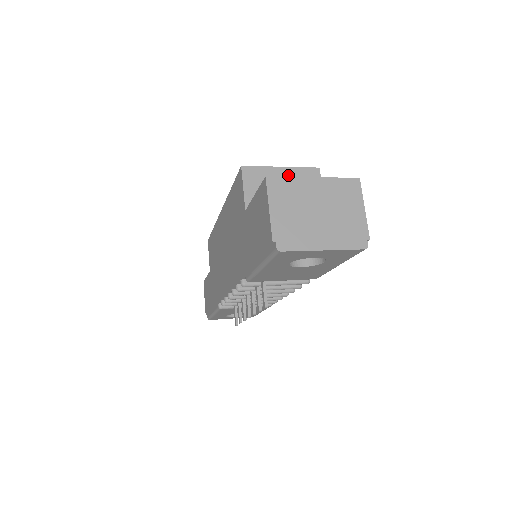
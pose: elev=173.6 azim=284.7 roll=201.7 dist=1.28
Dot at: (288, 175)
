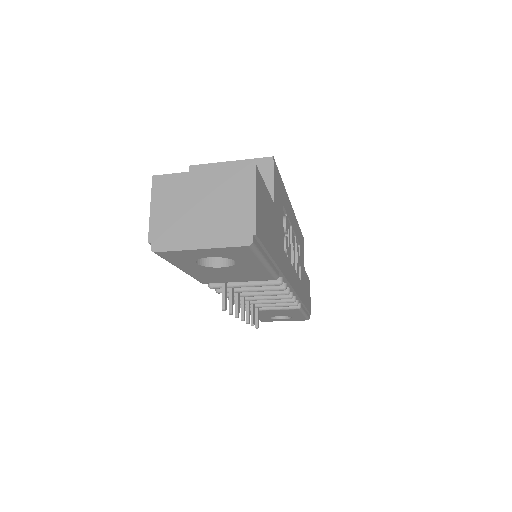
Dot at: occluded
